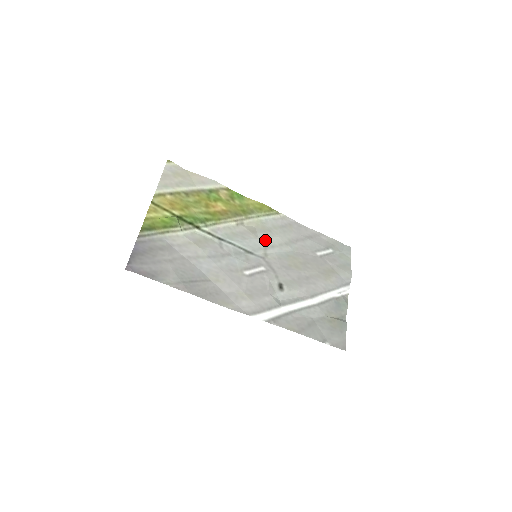
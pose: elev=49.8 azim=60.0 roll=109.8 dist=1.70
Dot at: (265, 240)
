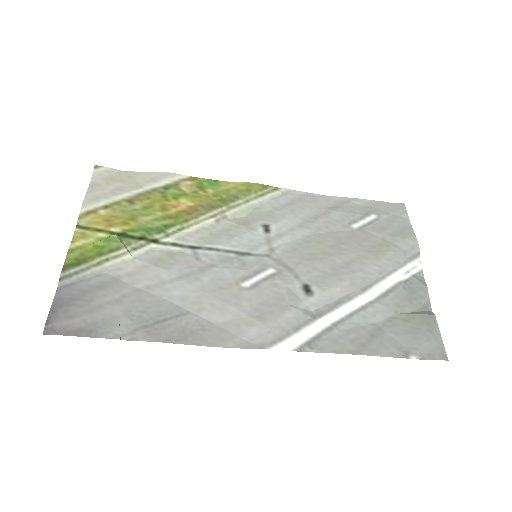
Dot at: (265, 230)
